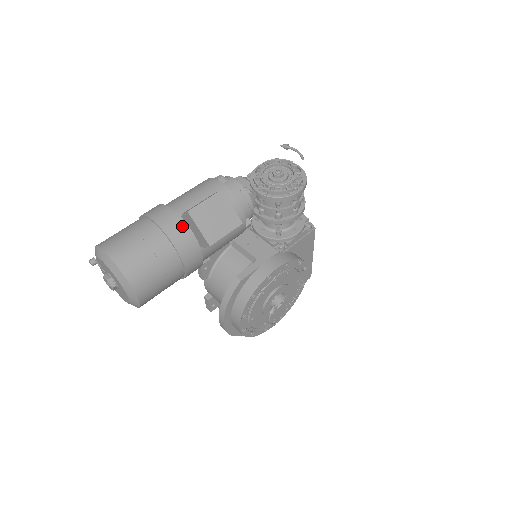
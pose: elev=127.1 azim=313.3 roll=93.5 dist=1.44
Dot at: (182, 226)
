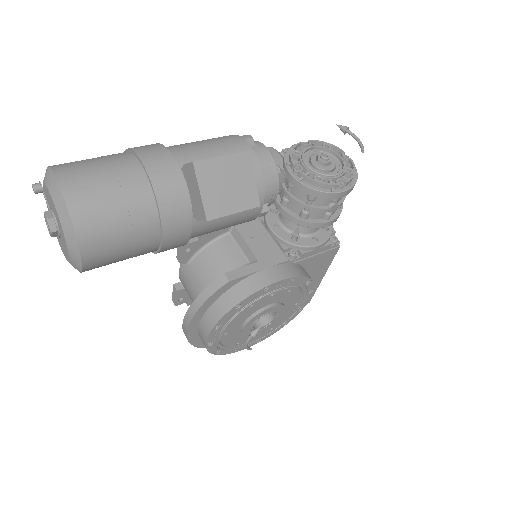
Dot at: (178, 181)
